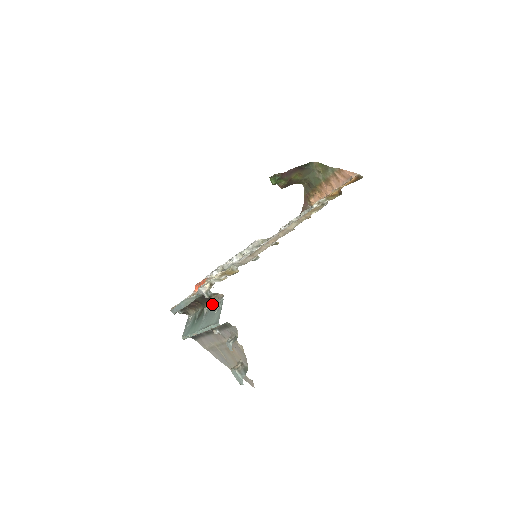
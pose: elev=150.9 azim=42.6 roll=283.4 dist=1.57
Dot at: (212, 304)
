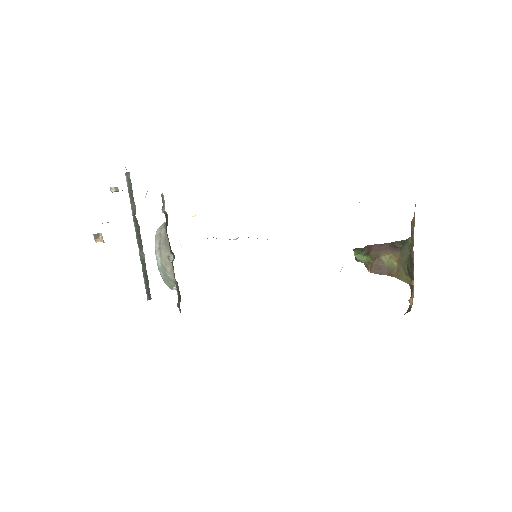
Dot at: occluded
